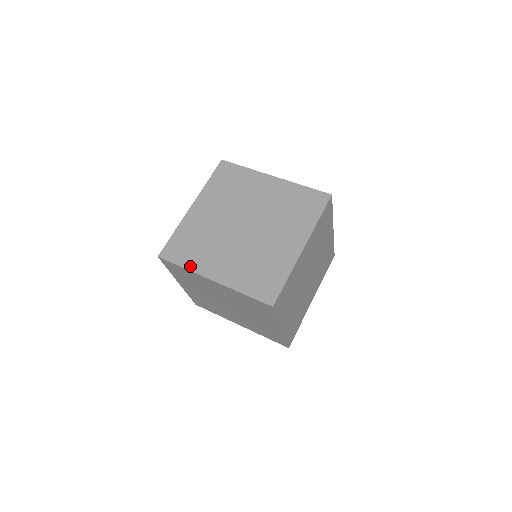
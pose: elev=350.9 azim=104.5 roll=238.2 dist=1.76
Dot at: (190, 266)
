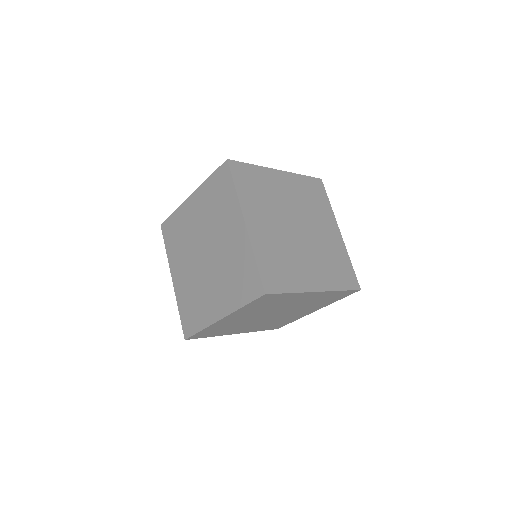
Dot at: occluded
